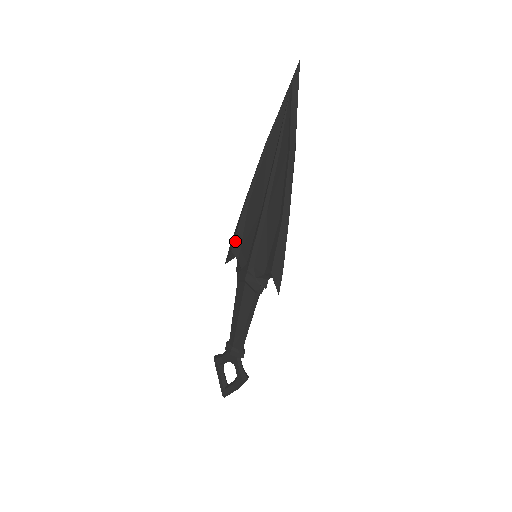
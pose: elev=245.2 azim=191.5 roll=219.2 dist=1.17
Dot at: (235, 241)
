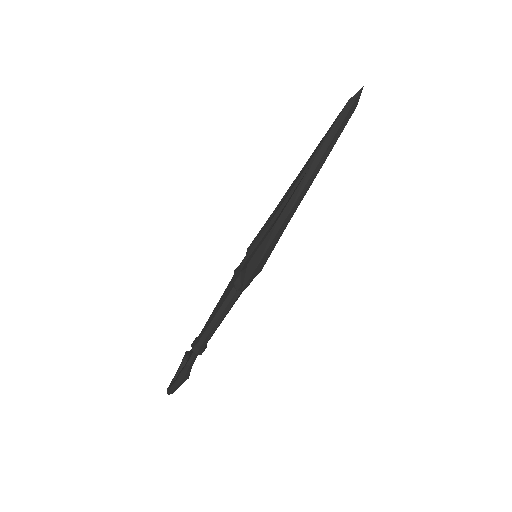
Dot at: (254, 240)
